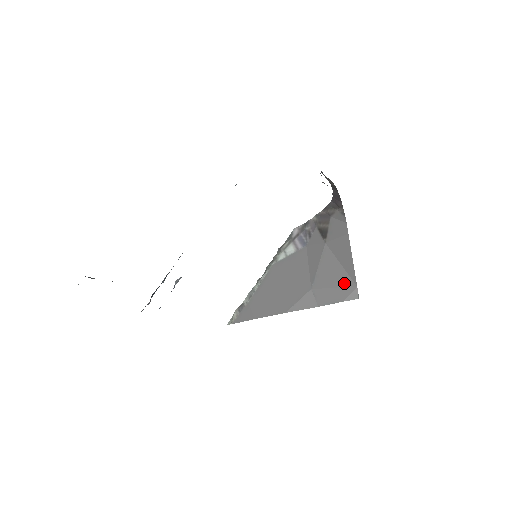
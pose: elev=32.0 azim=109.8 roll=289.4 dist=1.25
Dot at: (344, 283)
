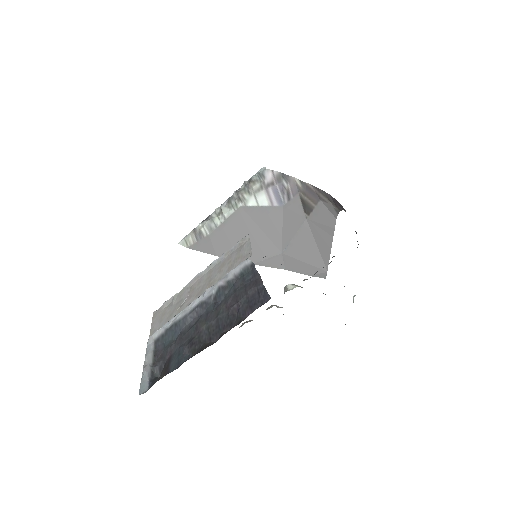
Dot at: (316, 263)
